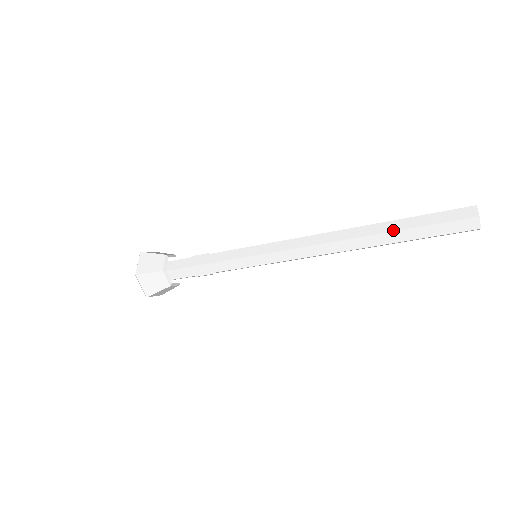
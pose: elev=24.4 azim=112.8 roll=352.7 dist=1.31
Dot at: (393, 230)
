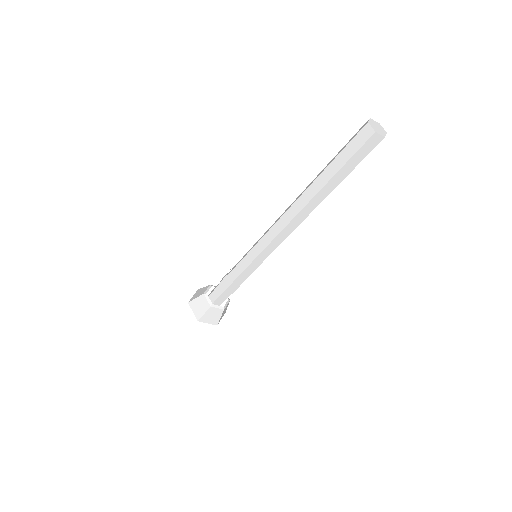
Dot at: (319, 175)
